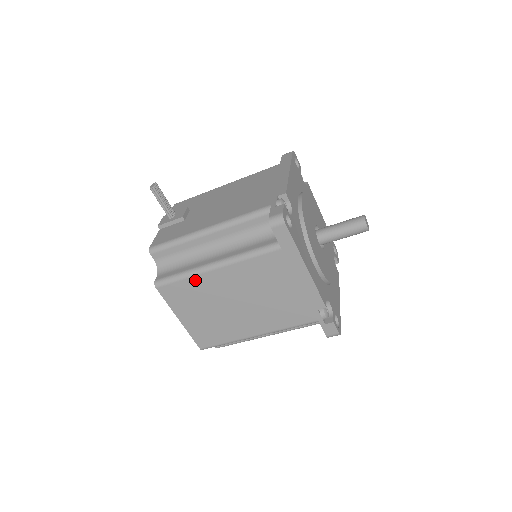
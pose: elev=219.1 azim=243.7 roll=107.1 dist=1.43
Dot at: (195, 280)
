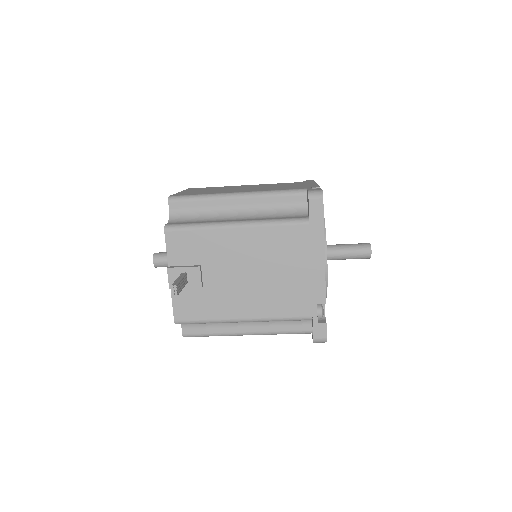
Dot at: occluded
